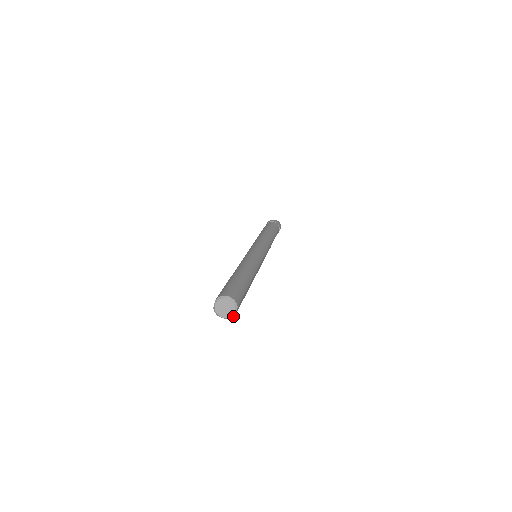
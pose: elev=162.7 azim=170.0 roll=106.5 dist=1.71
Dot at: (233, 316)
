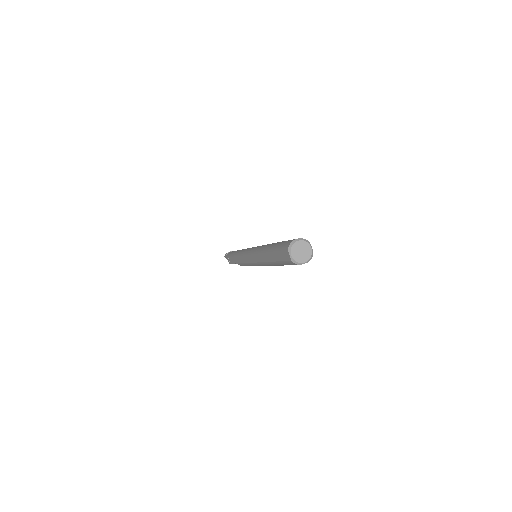
Dot at: (312, 254)
